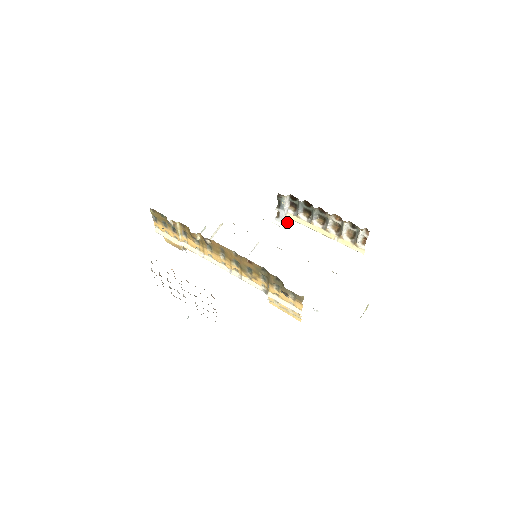
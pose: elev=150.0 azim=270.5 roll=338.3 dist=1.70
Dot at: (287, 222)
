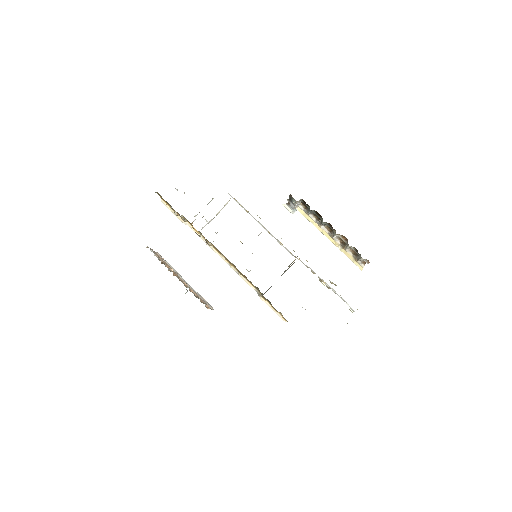
Dot at: occluded
